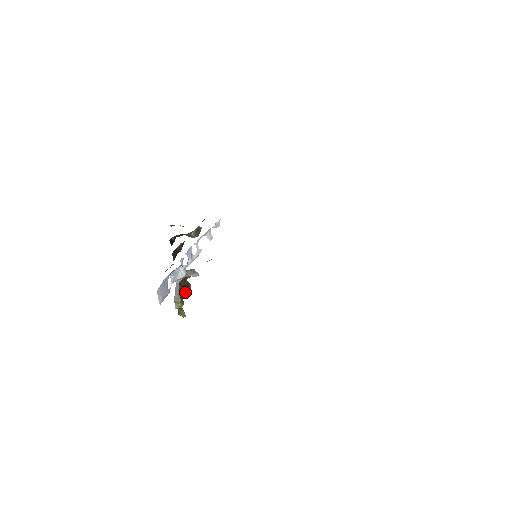
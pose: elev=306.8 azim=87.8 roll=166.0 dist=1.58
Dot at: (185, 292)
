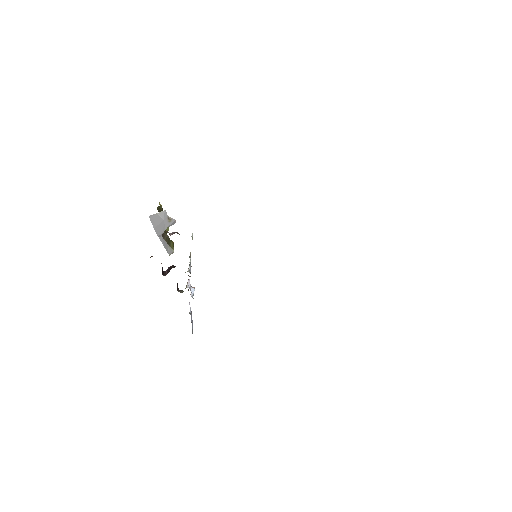
Dot at: occluded
